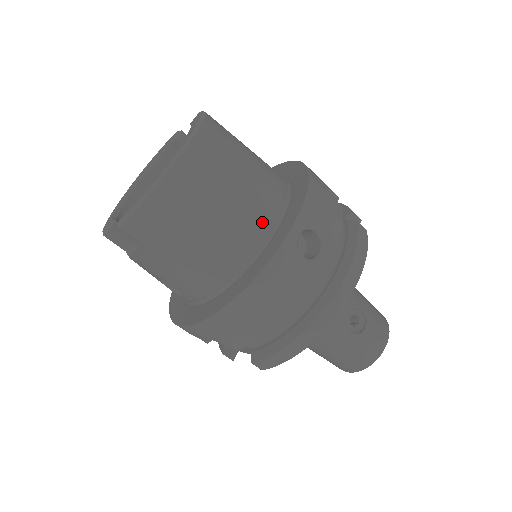
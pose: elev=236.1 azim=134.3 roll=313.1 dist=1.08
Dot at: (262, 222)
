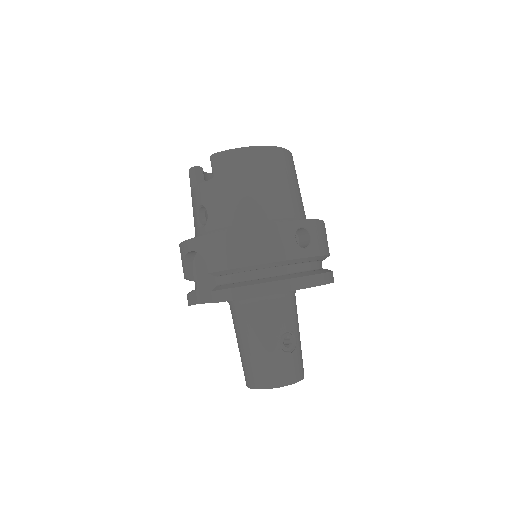
Dot at: (285, 212)
